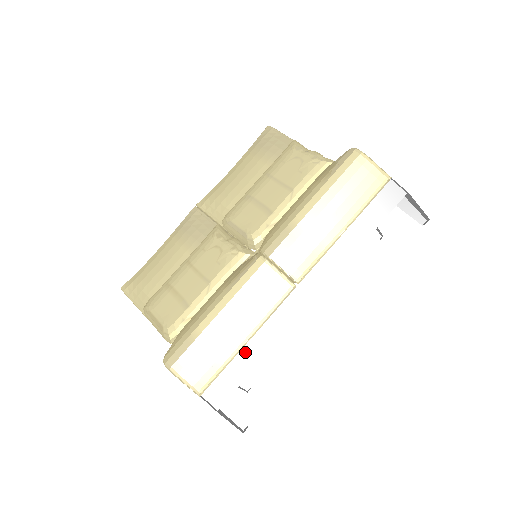
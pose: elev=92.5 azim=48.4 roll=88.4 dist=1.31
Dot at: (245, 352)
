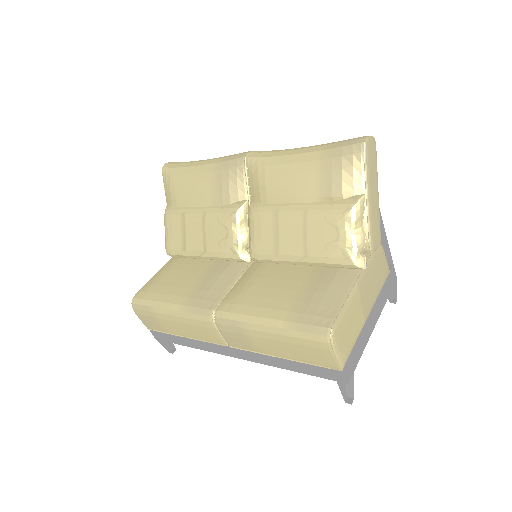
Dot at: (181, 337)
